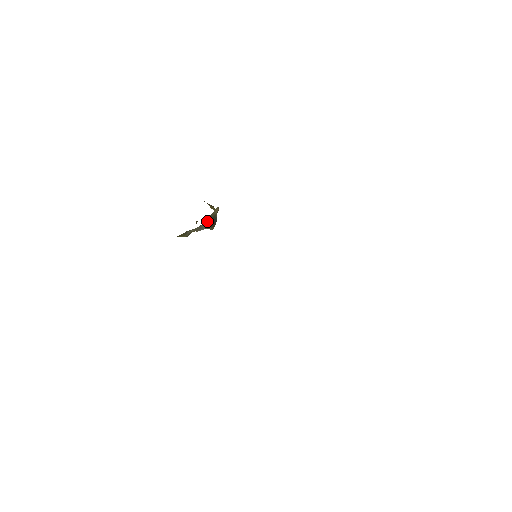
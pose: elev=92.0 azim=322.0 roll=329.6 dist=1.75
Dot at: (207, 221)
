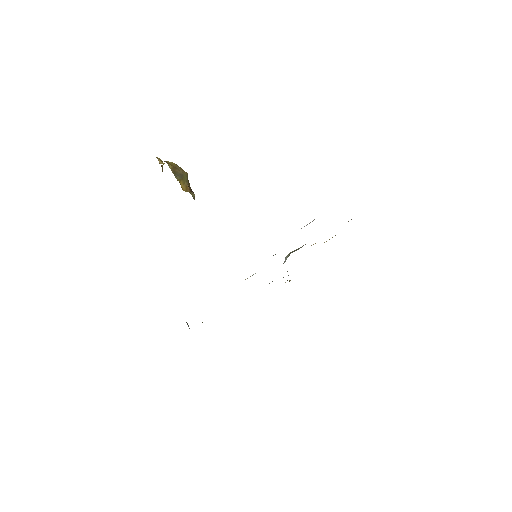
Dot at: occluded
